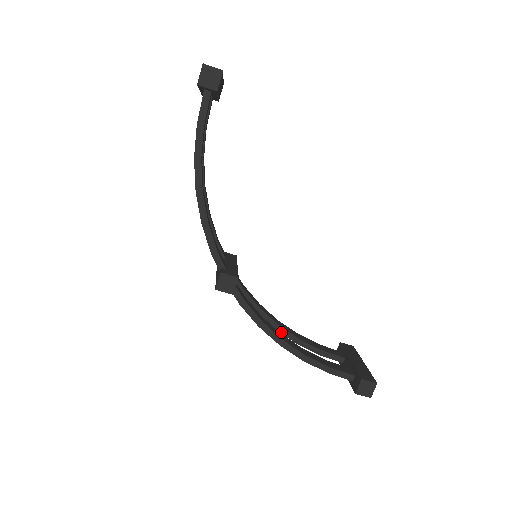
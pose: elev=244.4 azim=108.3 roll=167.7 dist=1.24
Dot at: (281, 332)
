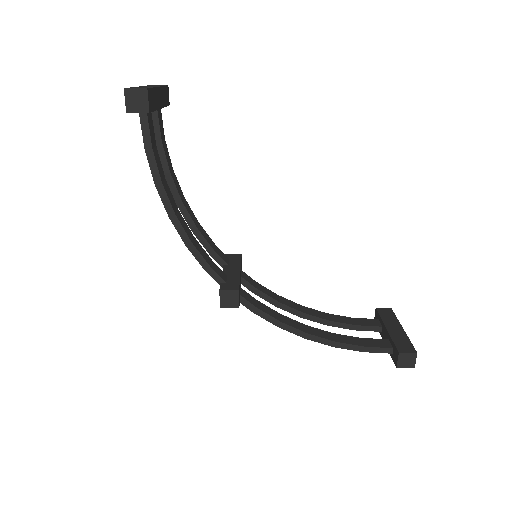
Dot at: (308, 319)
